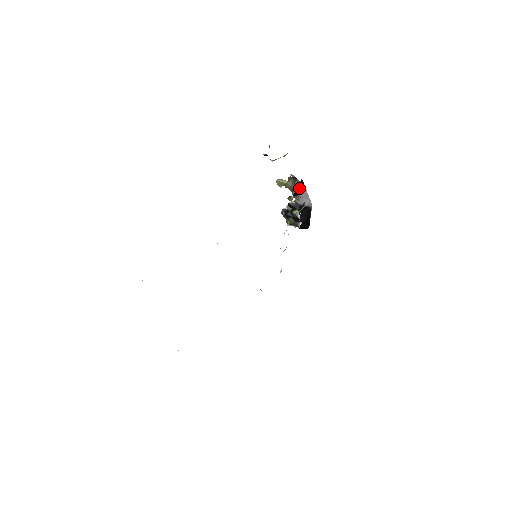
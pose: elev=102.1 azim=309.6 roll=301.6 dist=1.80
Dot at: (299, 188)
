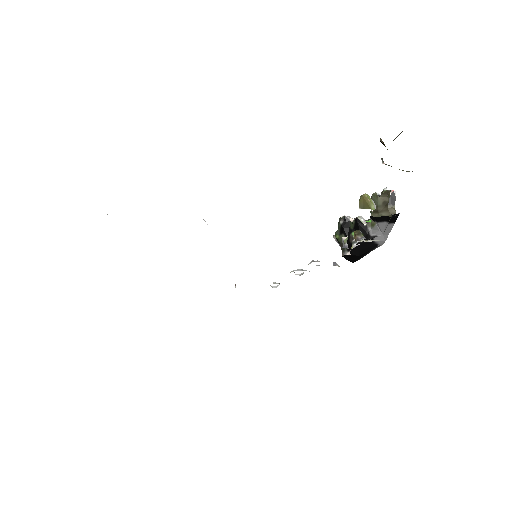
Dot at: (386, 217)
